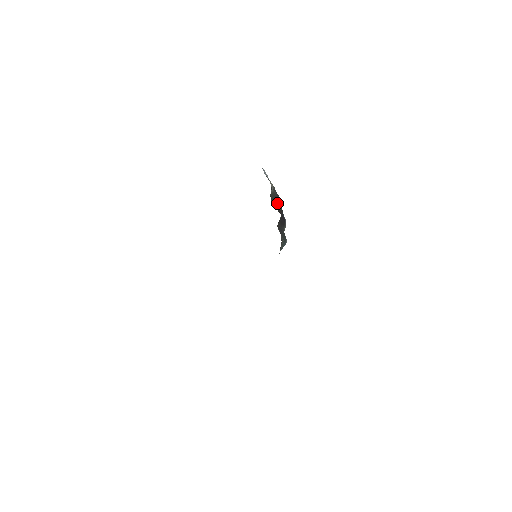
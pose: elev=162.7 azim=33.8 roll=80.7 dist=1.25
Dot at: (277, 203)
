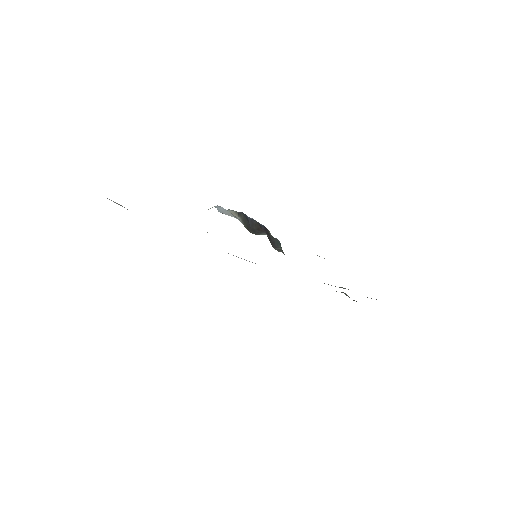
Dot at: (251, 223)
